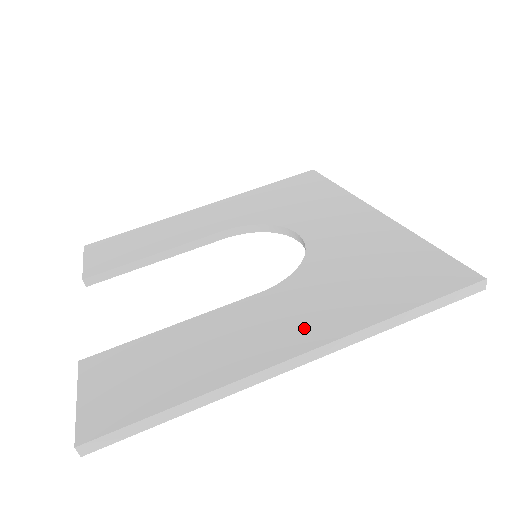
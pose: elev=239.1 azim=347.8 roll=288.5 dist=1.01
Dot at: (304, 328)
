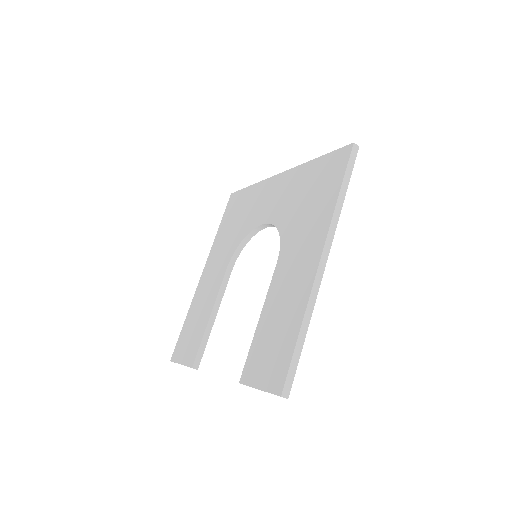
Dot at: (310, 248)
